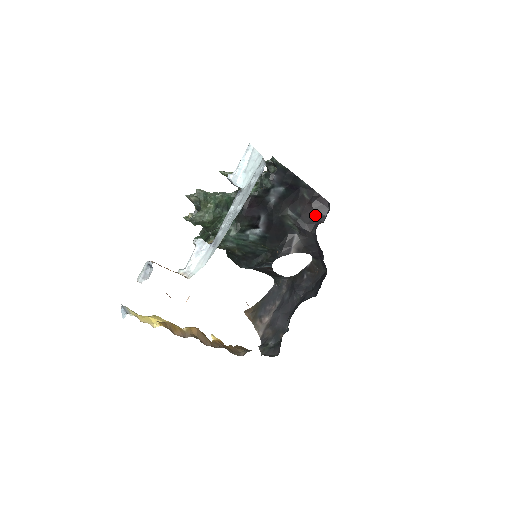
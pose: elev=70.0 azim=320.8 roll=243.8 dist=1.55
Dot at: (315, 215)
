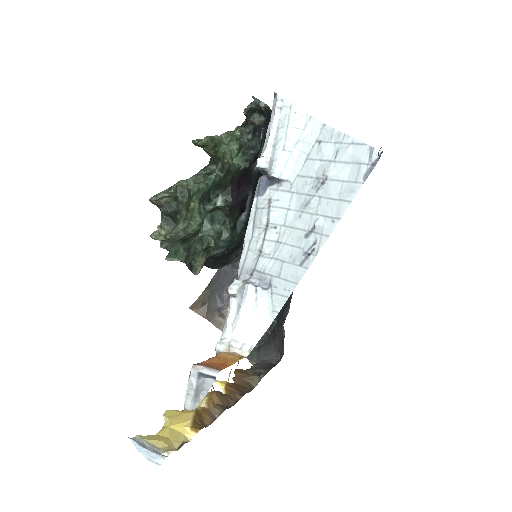
Dot at: occluded
